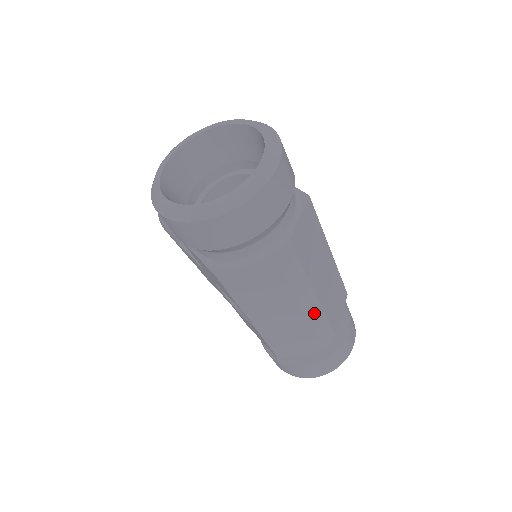
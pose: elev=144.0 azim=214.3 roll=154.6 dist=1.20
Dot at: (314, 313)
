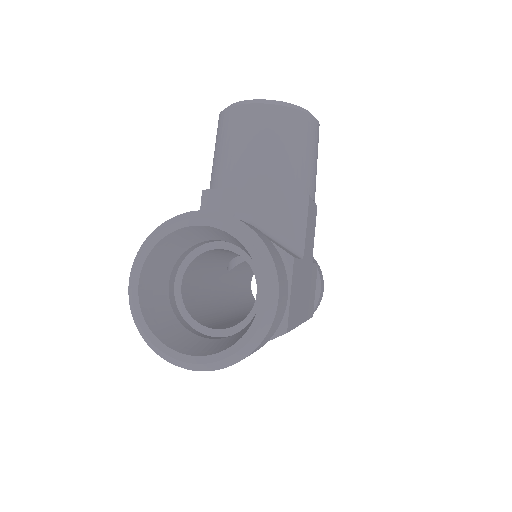
Dot at: occluded
